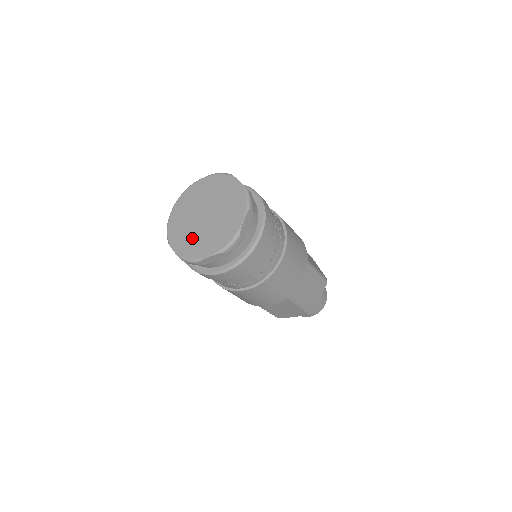
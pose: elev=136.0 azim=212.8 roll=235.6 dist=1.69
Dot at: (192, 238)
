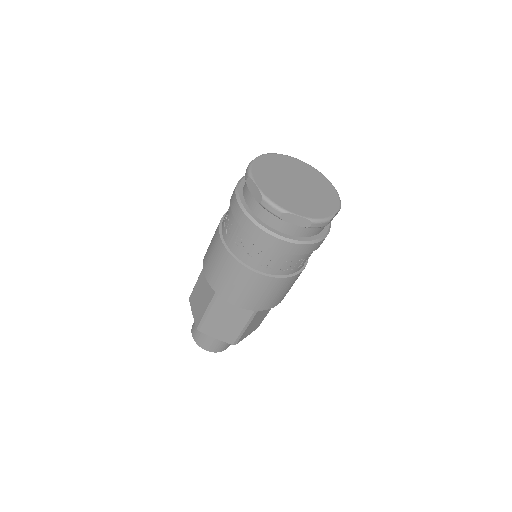
Dot at: (281, 191)
